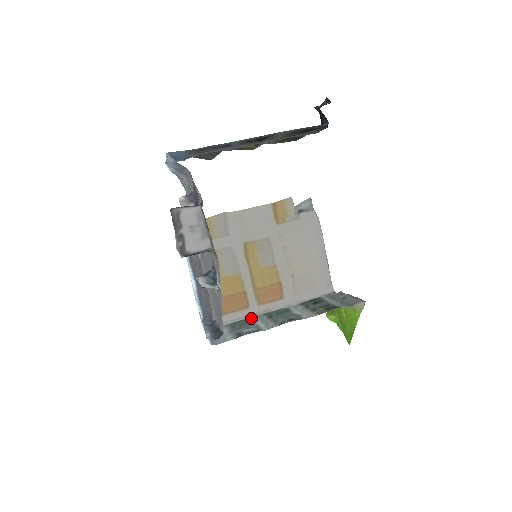
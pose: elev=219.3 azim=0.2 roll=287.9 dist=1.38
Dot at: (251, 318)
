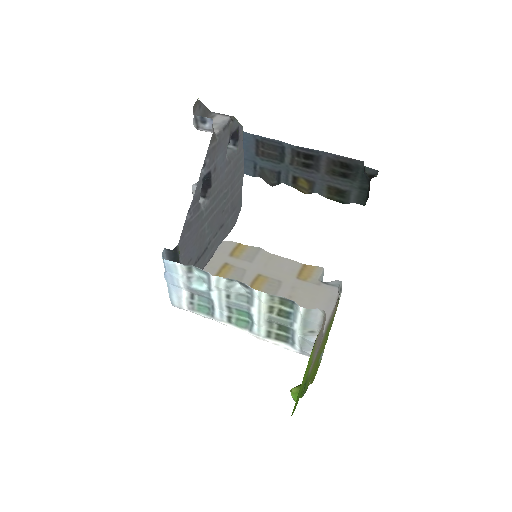
Dot at: (214, 313)
